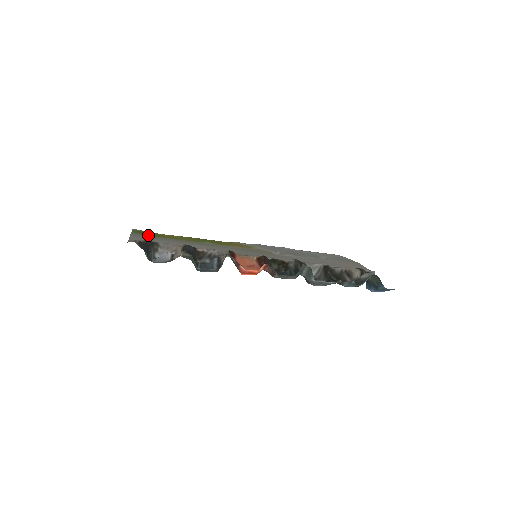
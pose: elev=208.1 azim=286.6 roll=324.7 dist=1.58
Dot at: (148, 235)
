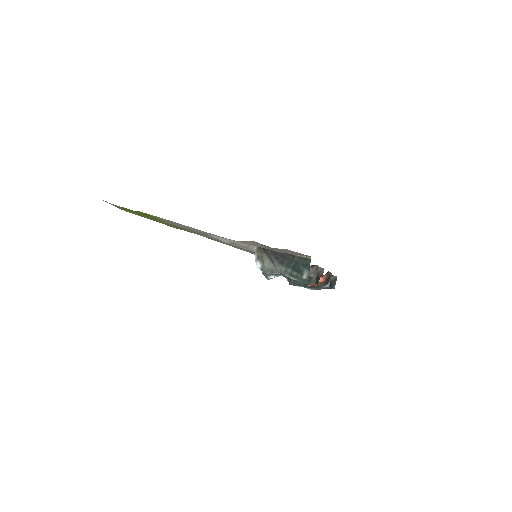
Dot at: (162, 220)
